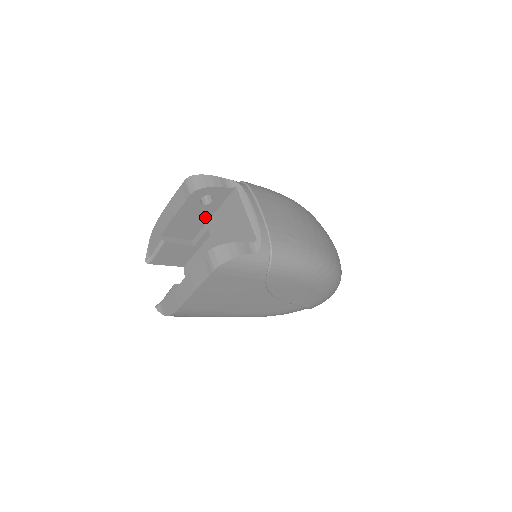
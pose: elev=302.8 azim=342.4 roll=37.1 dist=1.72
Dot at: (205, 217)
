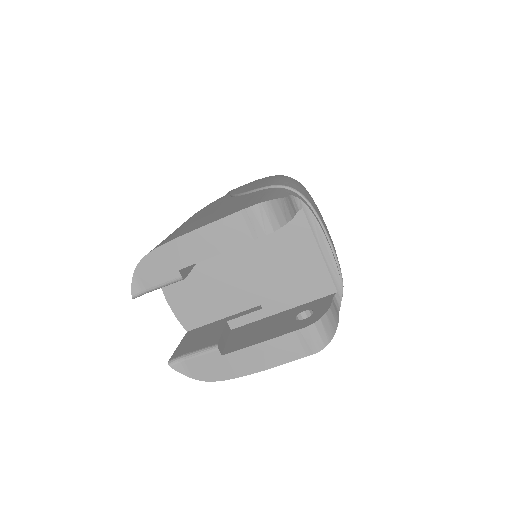
Dot at: occluded
